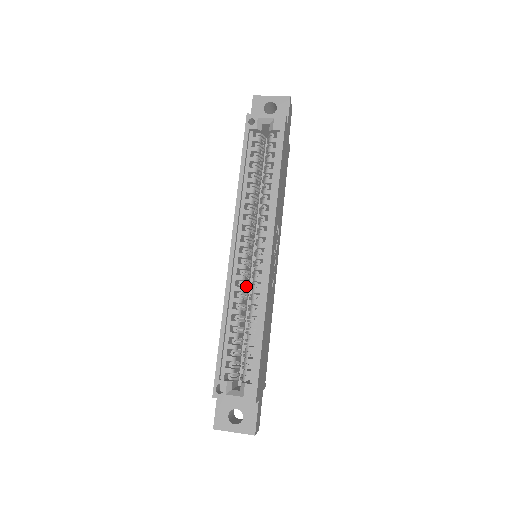
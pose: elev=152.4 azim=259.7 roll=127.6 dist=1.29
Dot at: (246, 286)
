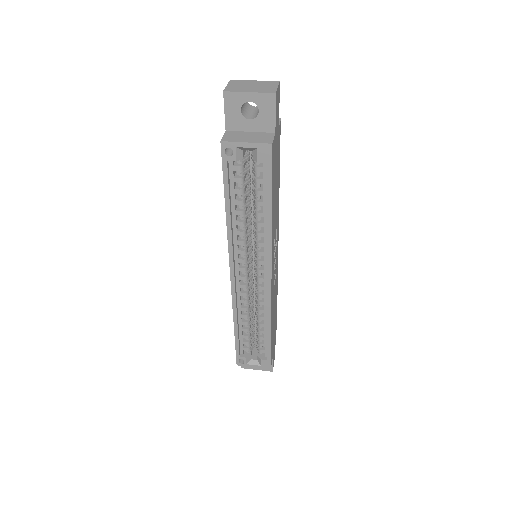
Dot at: (251, 294)
